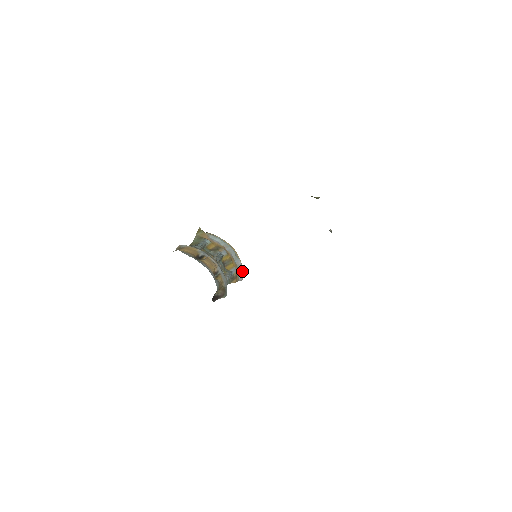
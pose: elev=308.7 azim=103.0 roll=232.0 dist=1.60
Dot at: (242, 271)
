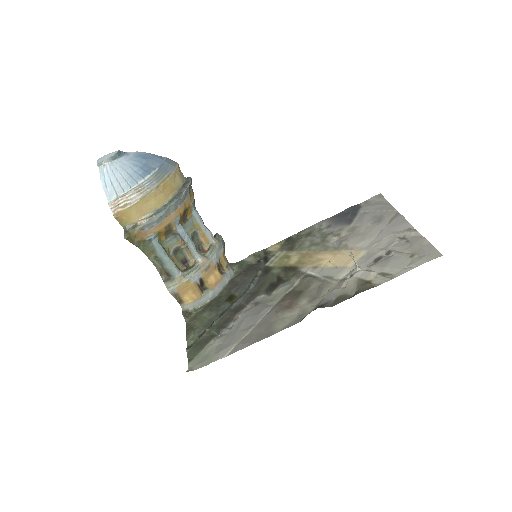
Dot at: (190, 184)
